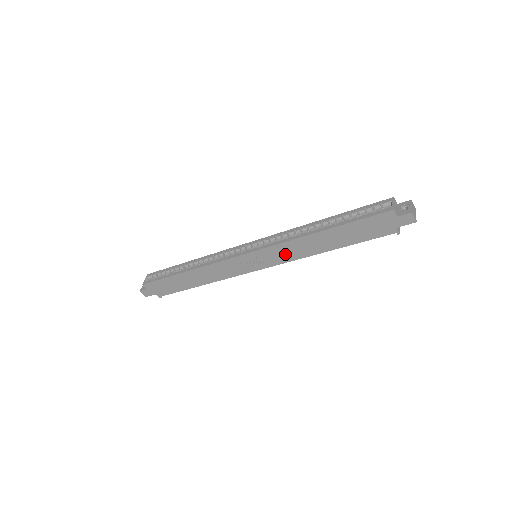
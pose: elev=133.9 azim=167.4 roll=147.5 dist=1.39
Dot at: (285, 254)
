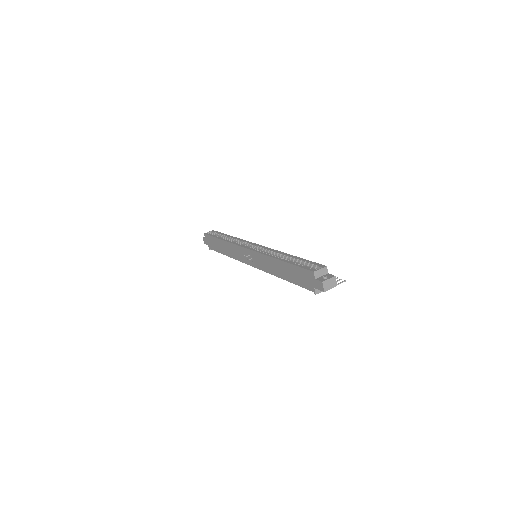
Dot at: (263, 264)
